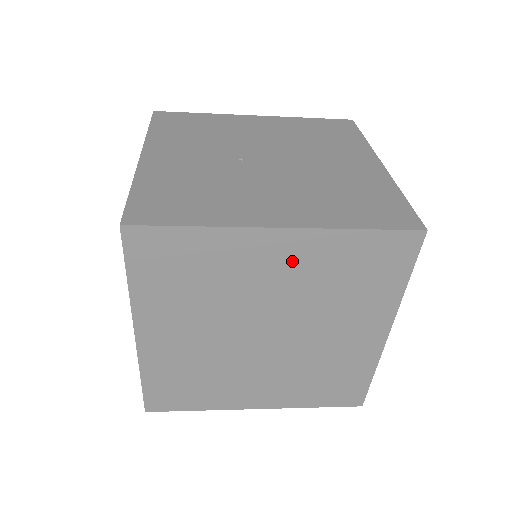
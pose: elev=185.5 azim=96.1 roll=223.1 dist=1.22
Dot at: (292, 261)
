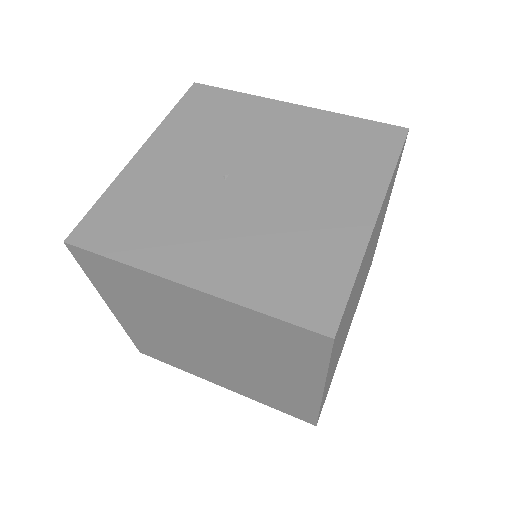
Dot at: (208, 311)
